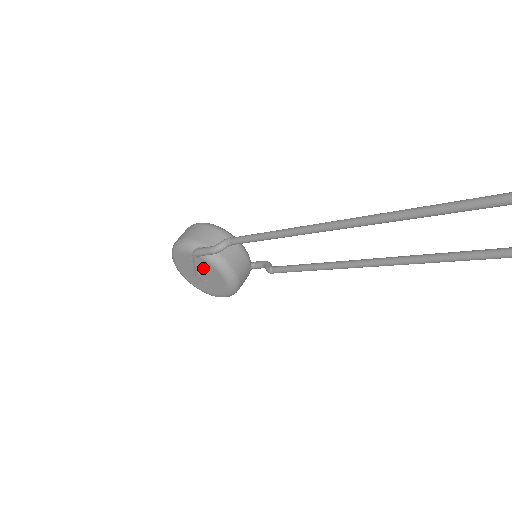
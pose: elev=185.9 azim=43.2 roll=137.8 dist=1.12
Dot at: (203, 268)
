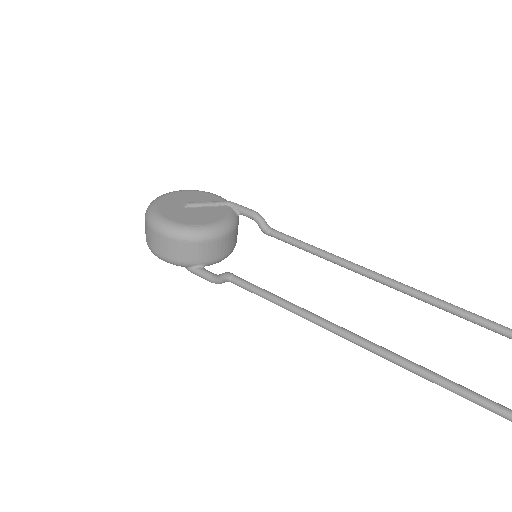
Dot at: occluded
